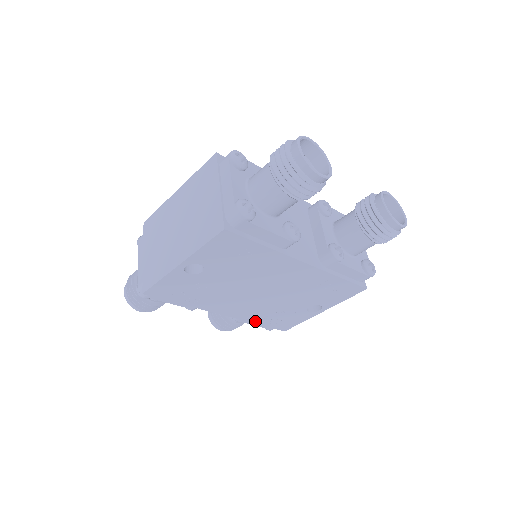
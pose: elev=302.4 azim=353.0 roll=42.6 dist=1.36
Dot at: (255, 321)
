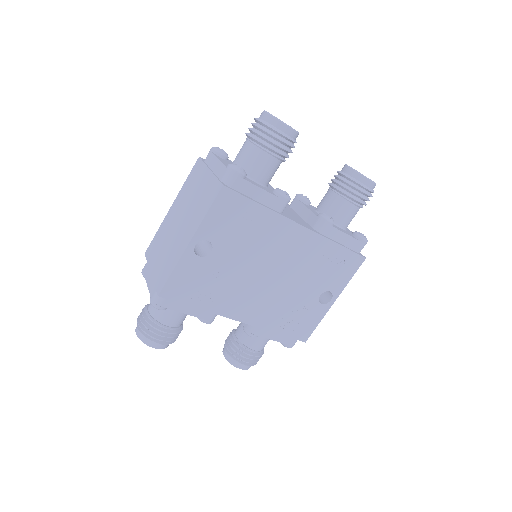
Dot at: (273, 328)
